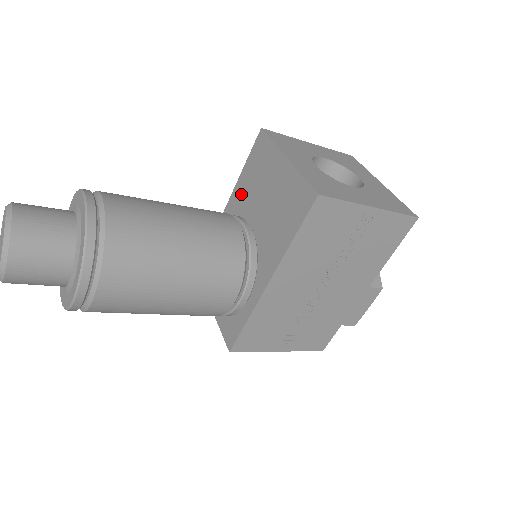
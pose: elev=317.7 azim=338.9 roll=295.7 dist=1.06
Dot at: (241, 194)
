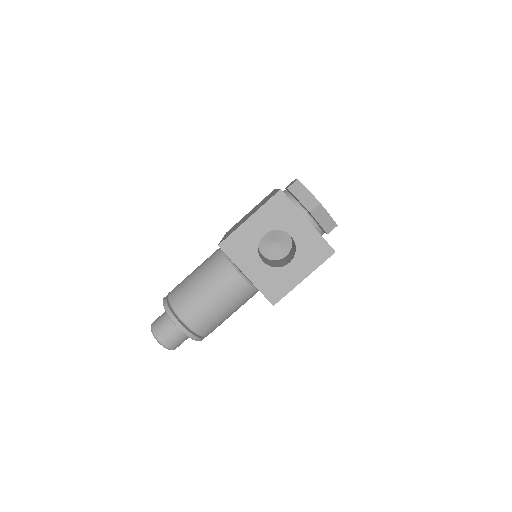
Dot at: occluded
